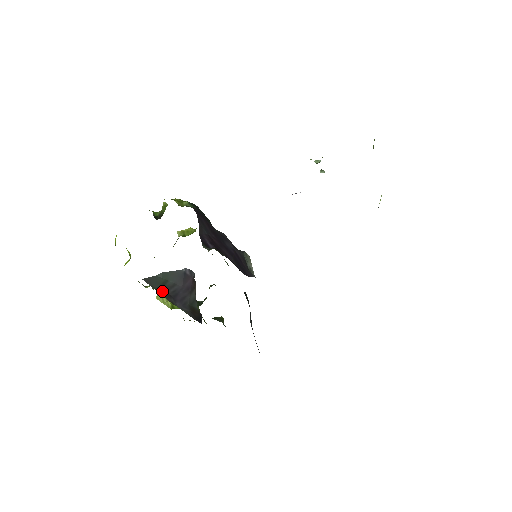
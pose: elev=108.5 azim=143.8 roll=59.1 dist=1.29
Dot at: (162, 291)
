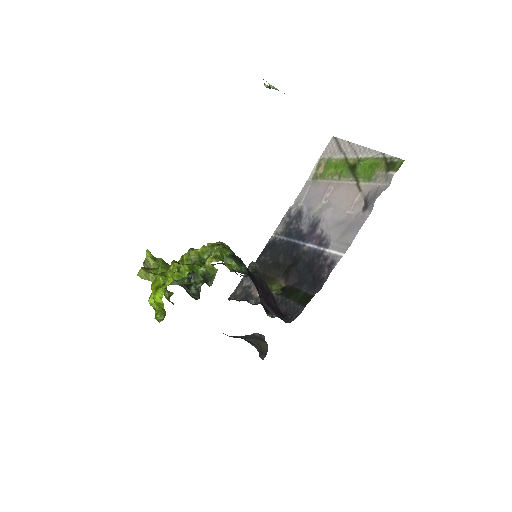
Dot at: occluded
